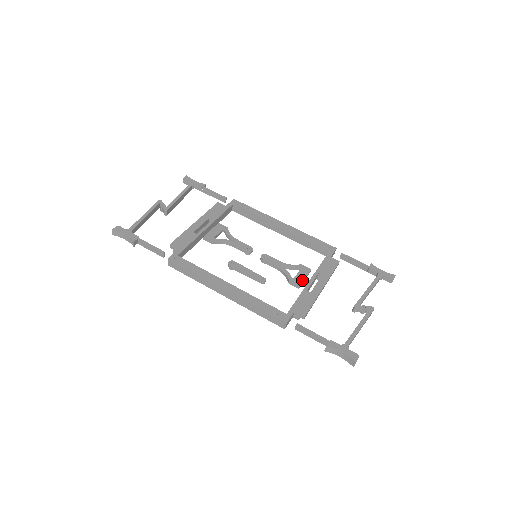
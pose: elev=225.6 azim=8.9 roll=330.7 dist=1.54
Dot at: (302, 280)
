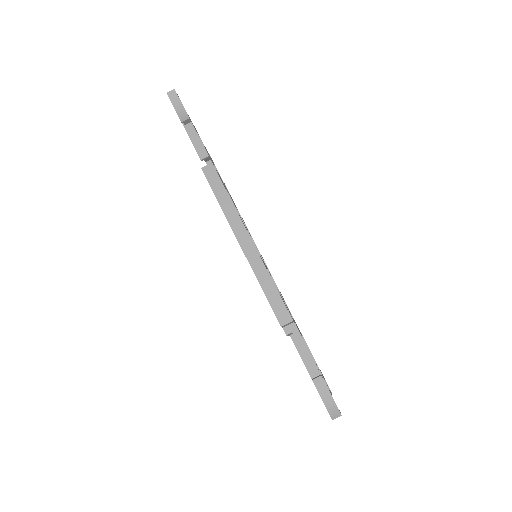
Dot at: occluded
